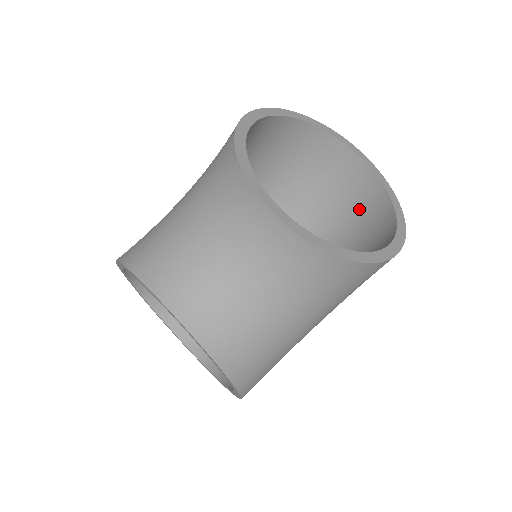
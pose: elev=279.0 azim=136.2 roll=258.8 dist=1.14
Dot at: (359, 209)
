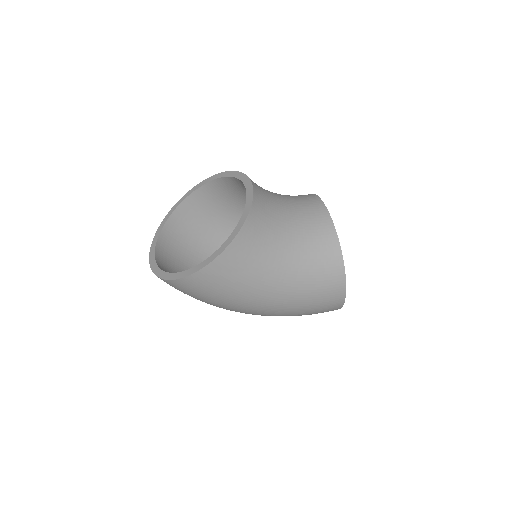
Dot at: occluded
